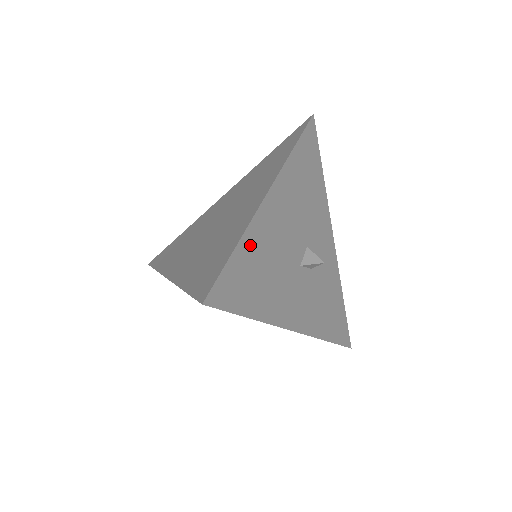
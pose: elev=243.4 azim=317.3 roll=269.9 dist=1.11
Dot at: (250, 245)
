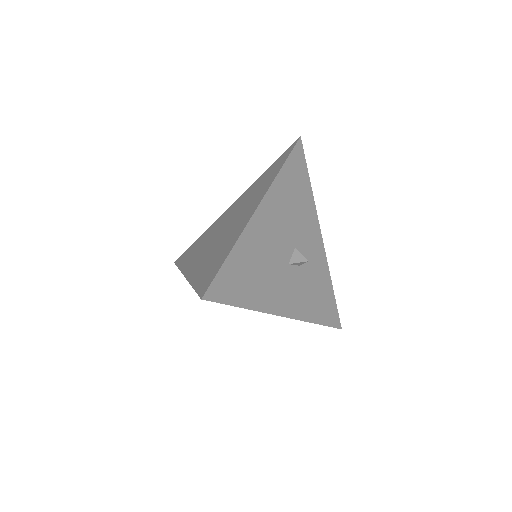
Dot at: (241, 252)
